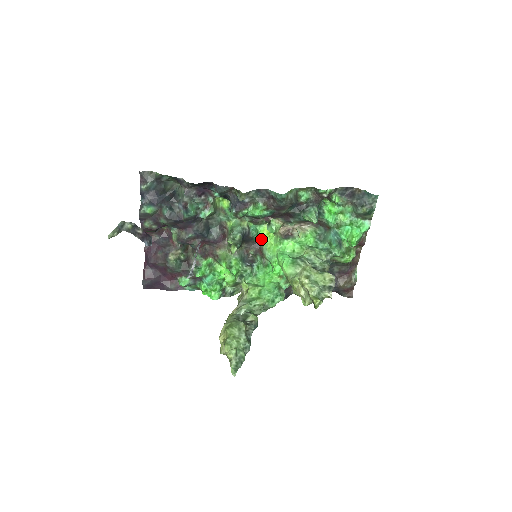
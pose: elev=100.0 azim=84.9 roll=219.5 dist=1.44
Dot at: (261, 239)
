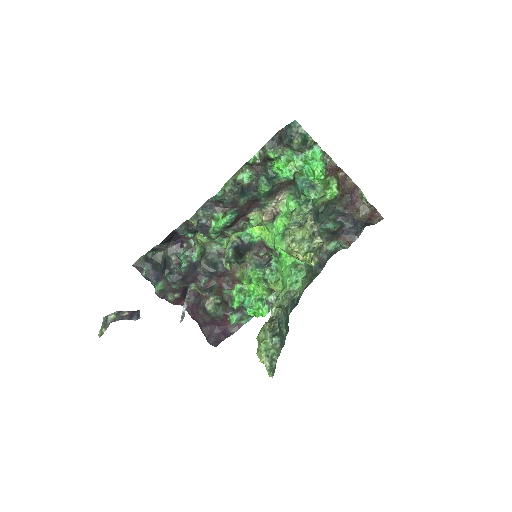
Dot at: (259, 238)
